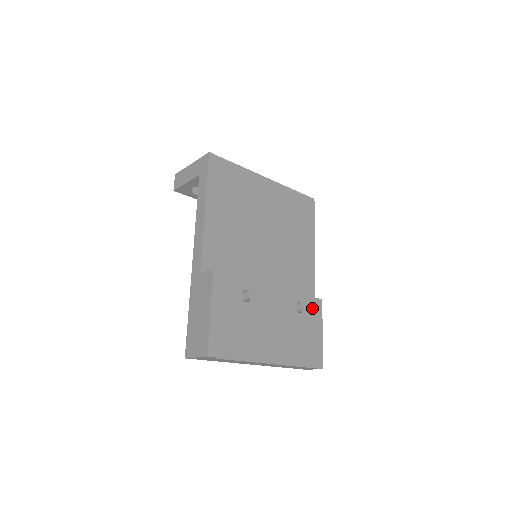
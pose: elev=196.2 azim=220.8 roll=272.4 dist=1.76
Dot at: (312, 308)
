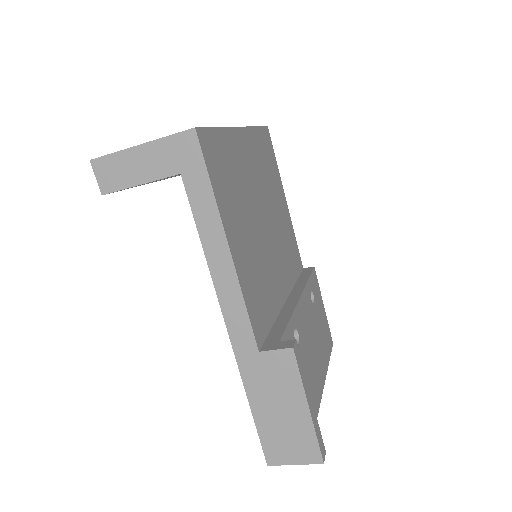
Dot at: (315, 286)
